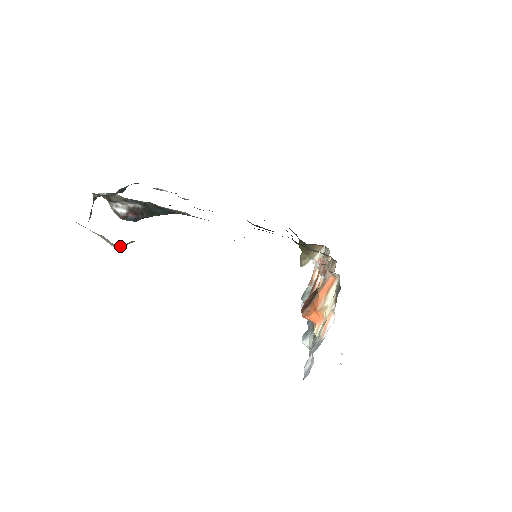
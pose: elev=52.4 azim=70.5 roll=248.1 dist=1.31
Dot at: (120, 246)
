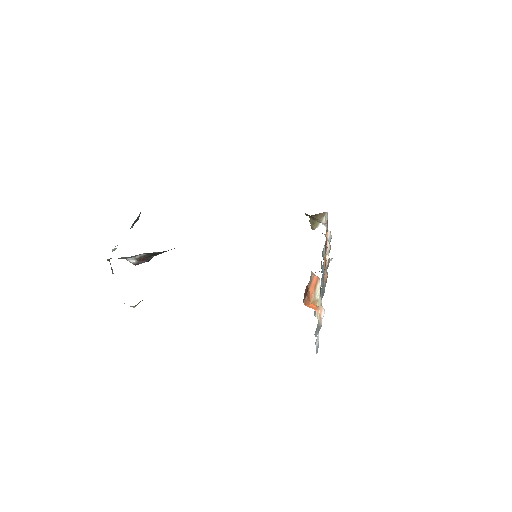
Dot at: (134, 306)
